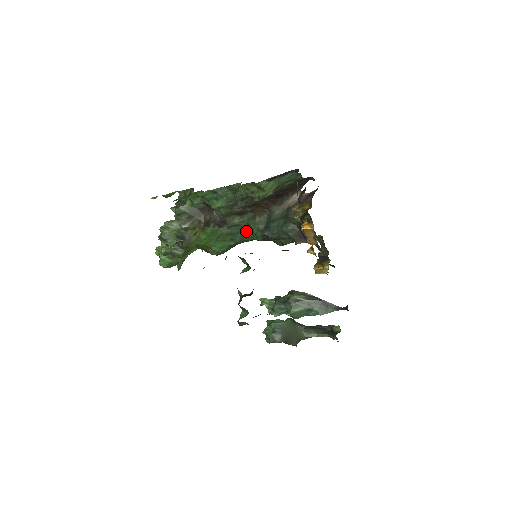
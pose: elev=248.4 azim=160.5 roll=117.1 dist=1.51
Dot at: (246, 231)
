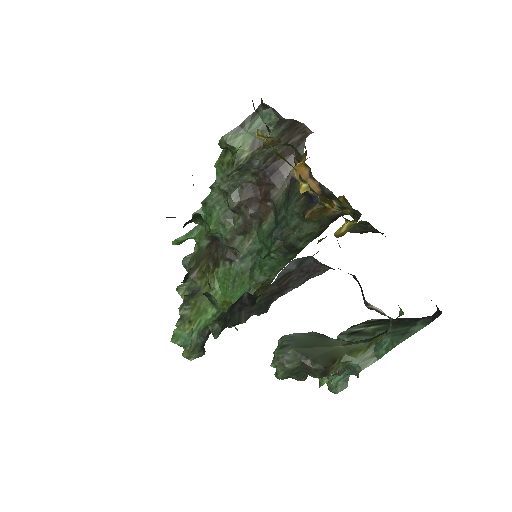
Dot at: (261, 254)
